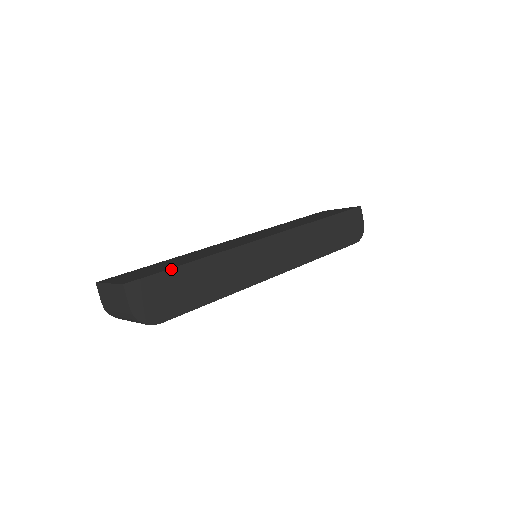
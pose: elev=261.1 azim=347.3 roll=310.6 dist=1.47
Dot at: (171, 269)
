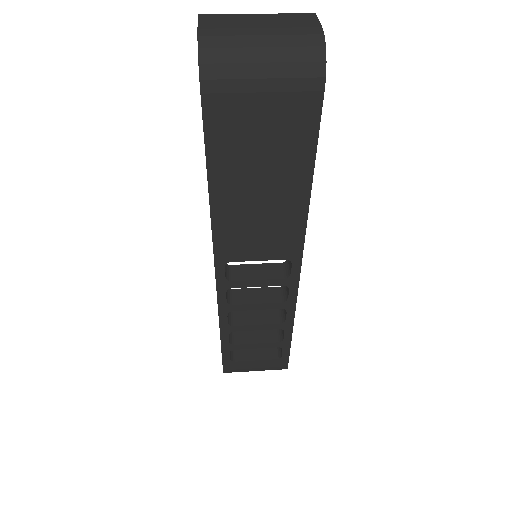
Dot at: occluded
